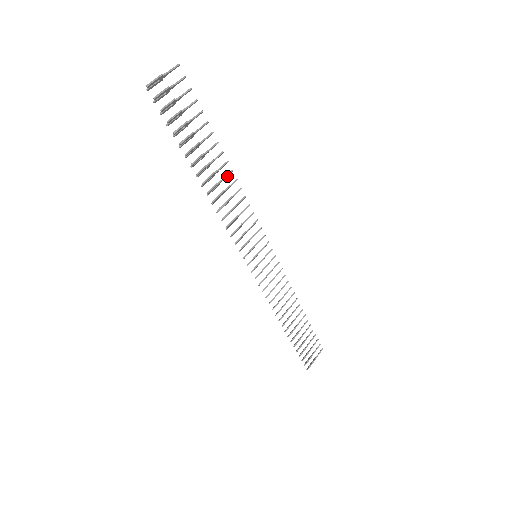
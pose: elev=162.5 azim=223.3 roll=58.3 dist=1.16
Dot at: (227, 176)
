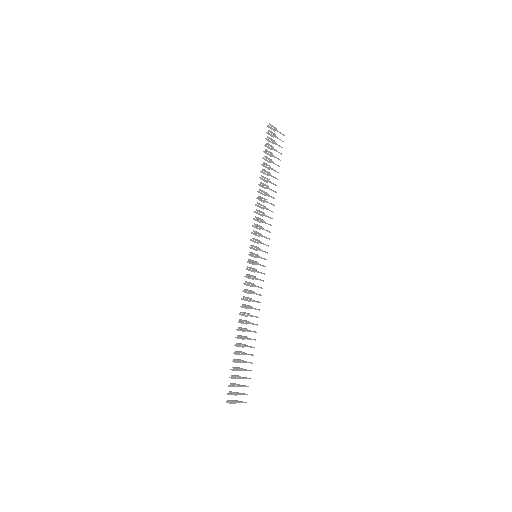
Dot at: (271, 197)
